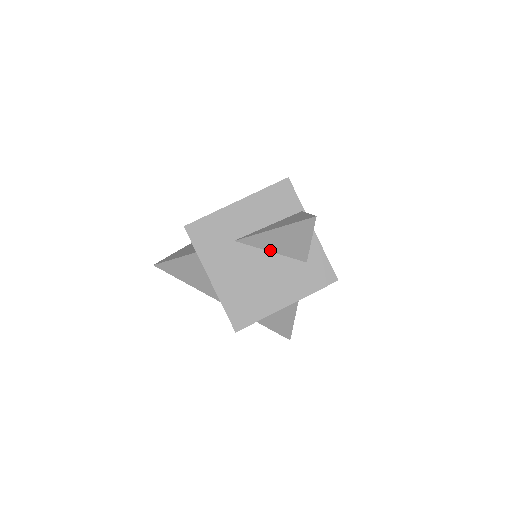
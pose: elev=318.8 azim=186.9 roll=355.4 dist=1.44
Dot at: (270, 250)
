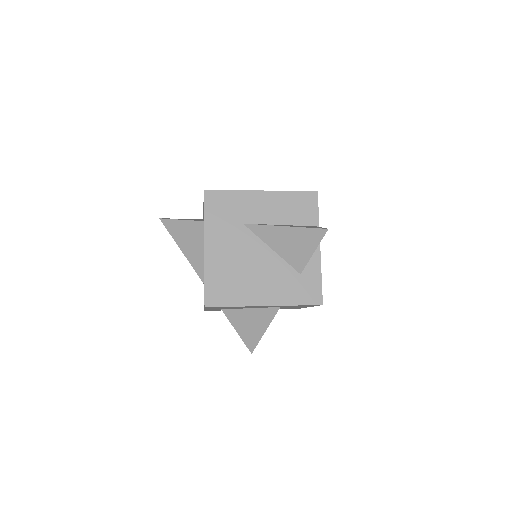
Dot at: (272, 247)
